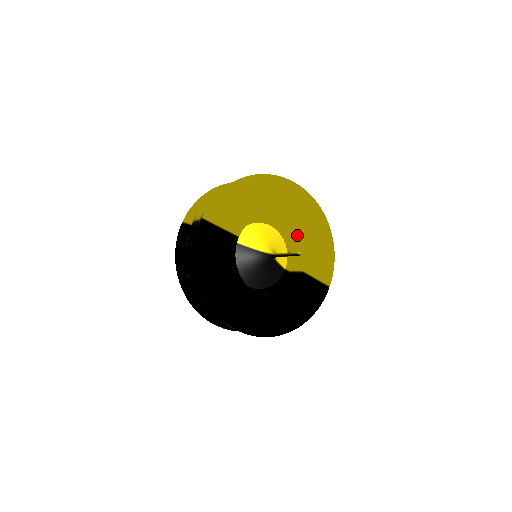
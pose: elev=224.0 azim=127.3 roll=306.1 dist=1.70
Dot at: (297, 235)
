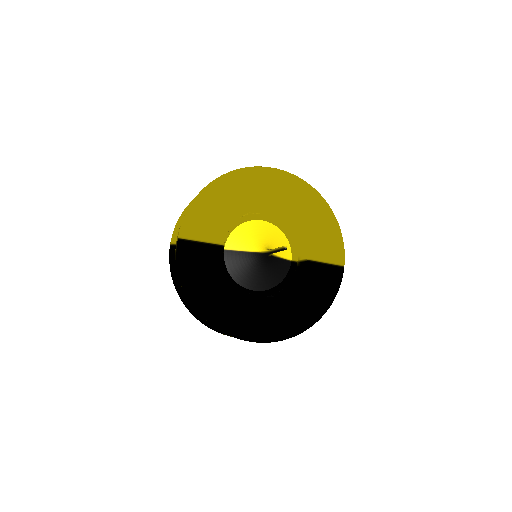
Dot at: (291, 222)
